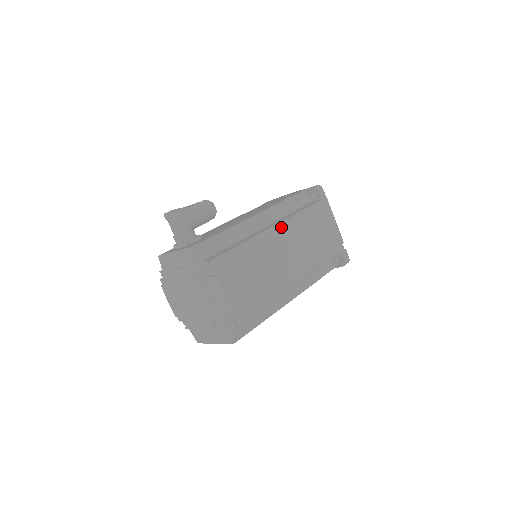
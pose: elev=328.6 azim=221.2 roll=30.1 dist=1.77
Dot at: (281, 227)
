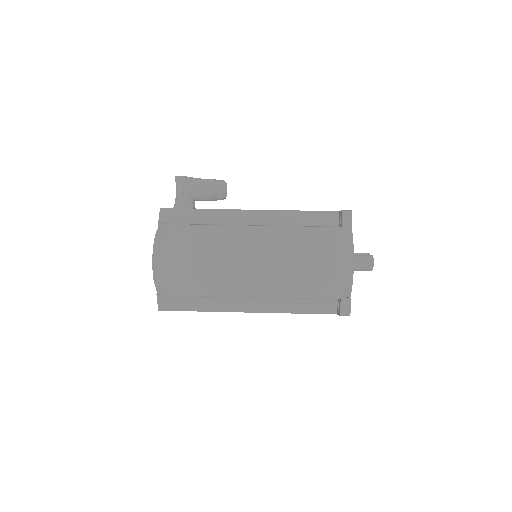
Dot at: (259, 230)
